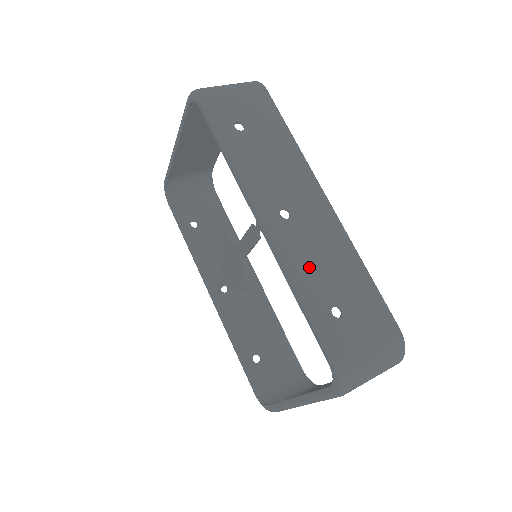
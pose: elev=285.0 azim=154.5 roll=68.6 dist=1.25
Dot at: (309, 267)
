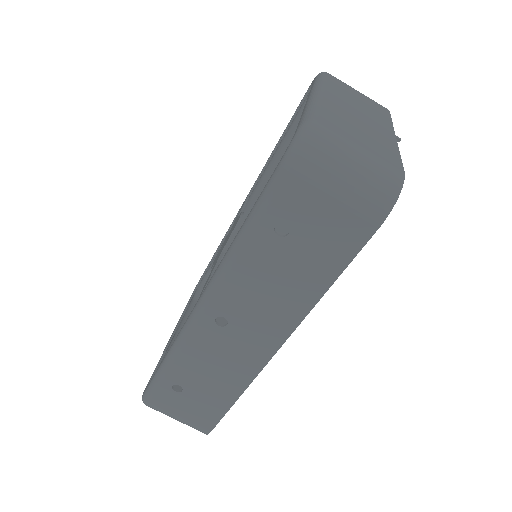
Dot at: (192, 358)
